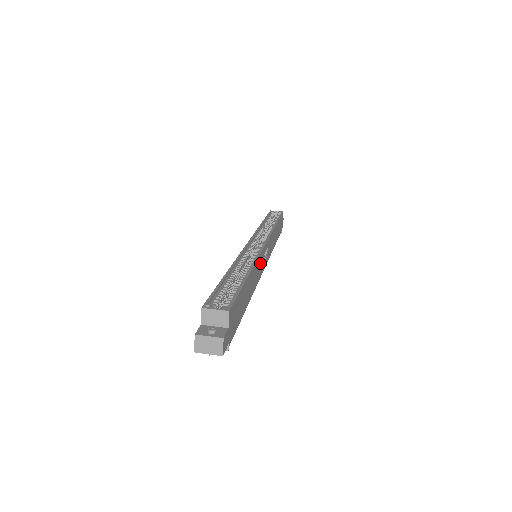
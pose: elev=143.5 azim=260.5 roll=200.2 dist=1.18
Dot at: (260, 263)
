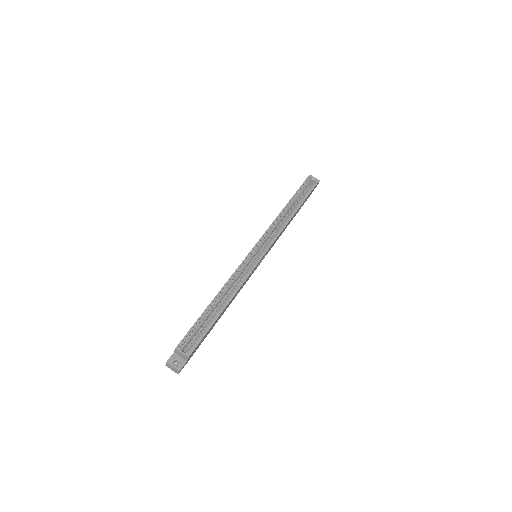
Dot at: (249, 276)
